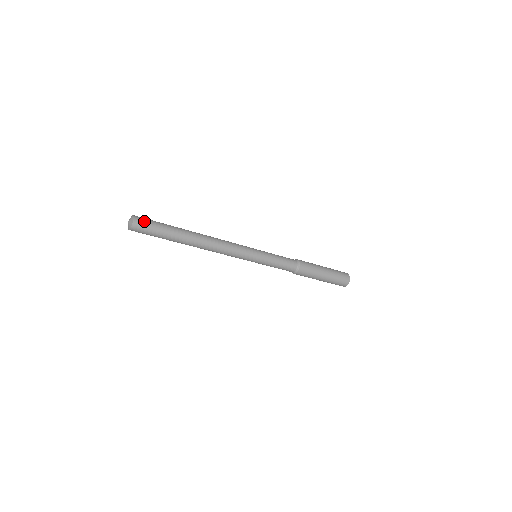
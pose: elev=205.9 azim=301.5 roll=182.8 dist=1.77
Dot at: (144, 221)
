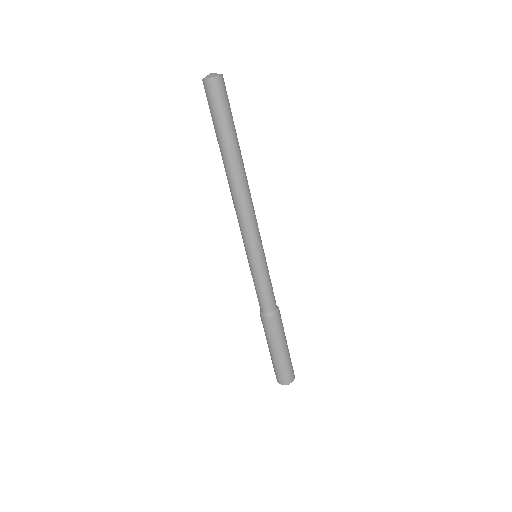
Dot at: occluded
